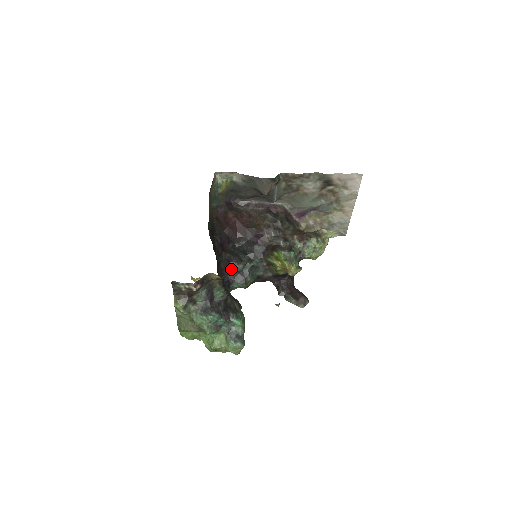
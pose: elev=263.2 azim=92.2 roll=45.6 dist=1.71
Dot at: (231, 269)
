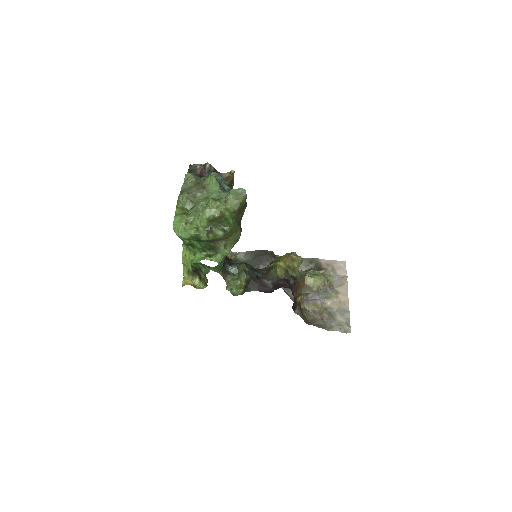
Dot at: (230, 261)
